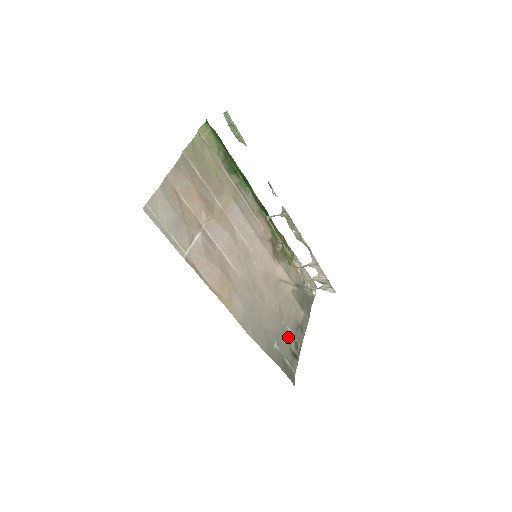
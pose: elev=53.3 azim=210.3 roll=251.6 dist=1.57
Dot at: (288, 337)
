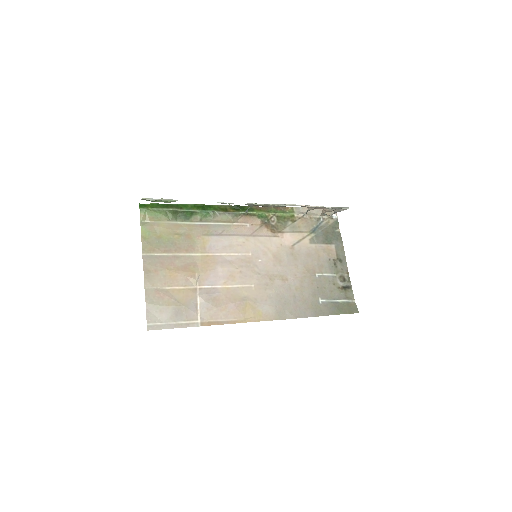
Dot at: (330, 281)
